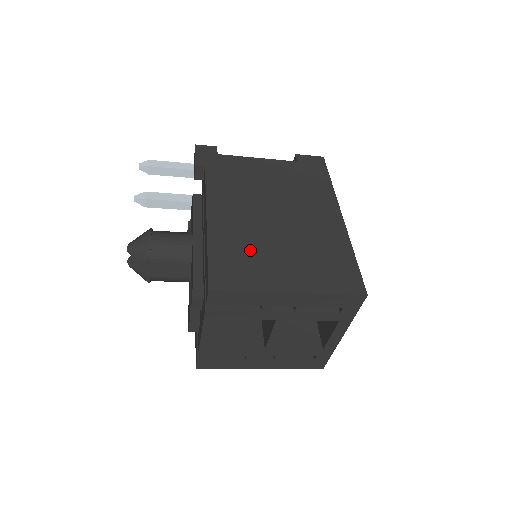
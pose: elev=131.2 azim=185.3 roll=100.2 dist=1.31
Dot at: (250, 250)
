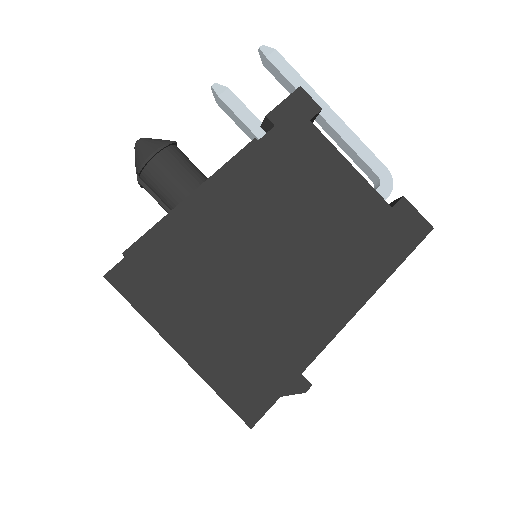
Dot at: (196, 270)
